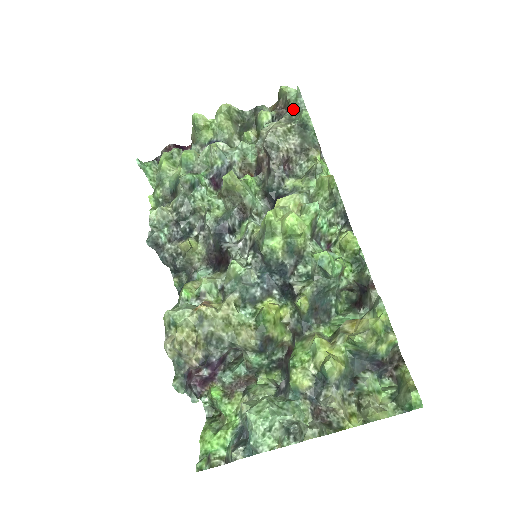
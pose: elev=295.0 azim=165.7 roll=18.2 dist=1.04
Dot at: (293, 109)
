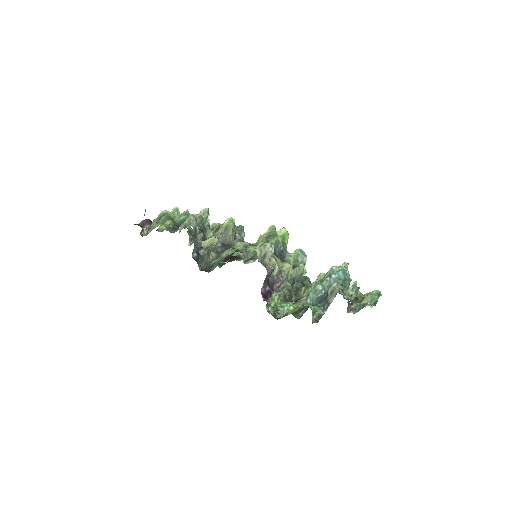
Dot at: occluded
